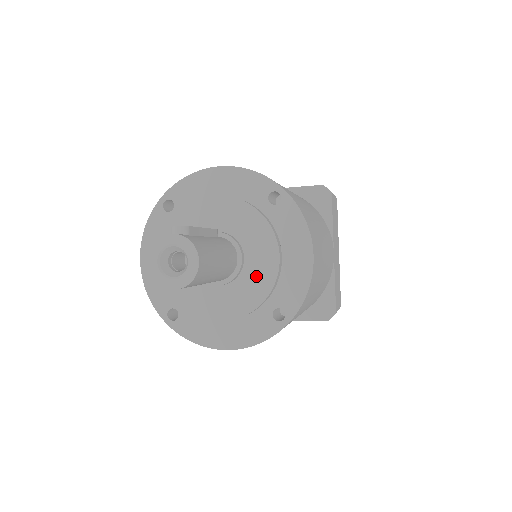
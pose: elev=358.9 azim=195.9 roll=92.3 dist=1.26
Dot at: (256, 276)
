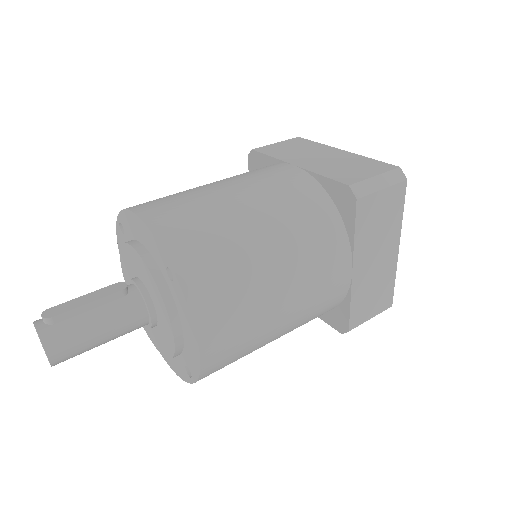
Dot at: (165, 335)
